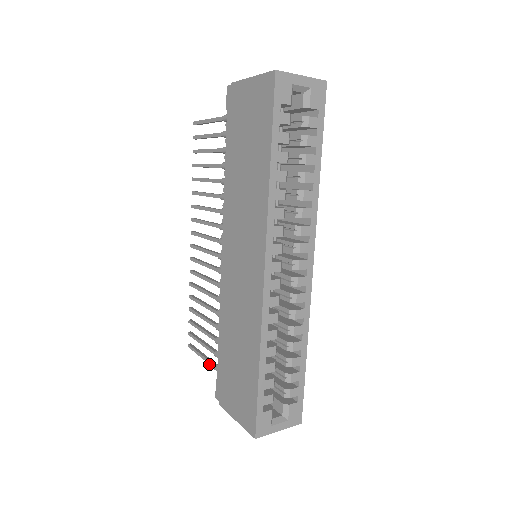
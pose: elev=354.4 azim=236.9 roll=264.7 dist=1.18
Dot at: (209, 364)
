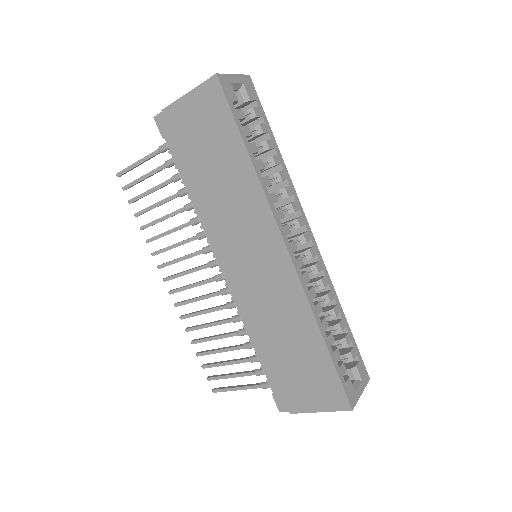
Dot at: occluded
